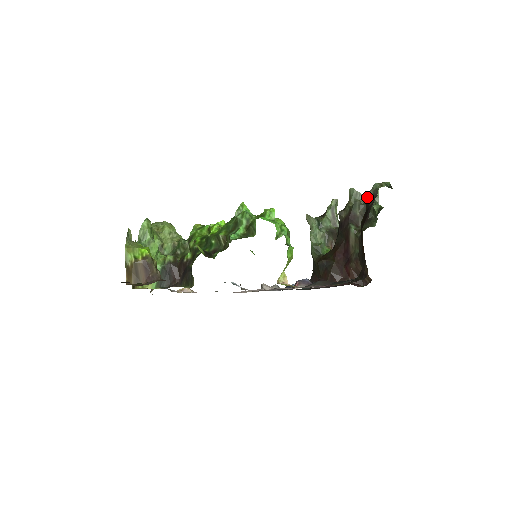
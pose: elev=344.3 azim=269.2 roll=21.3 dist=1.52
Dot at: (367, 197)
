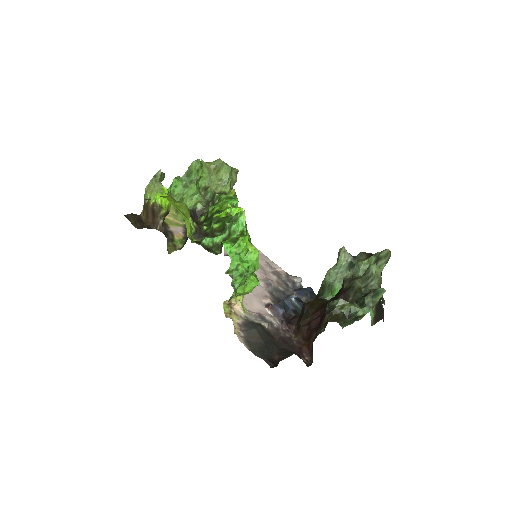
Dot at: (327, 304)
